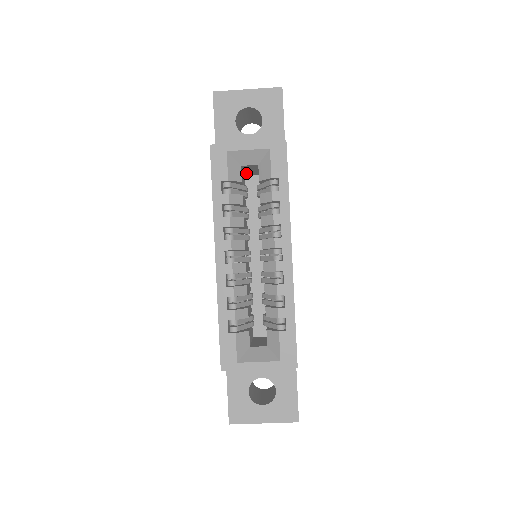
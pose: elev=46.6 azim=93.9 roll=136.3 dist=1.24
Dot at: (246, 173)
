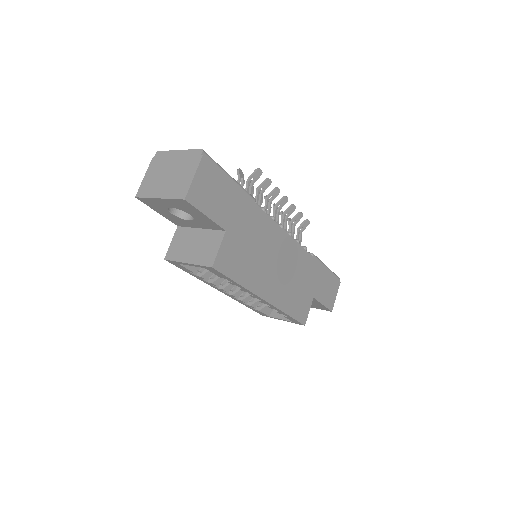
Dot at: occluded
